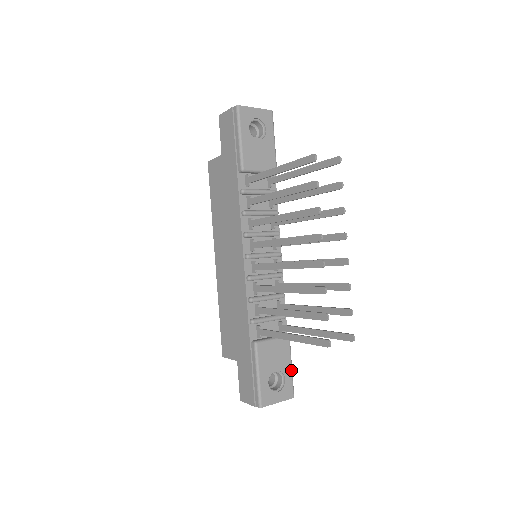
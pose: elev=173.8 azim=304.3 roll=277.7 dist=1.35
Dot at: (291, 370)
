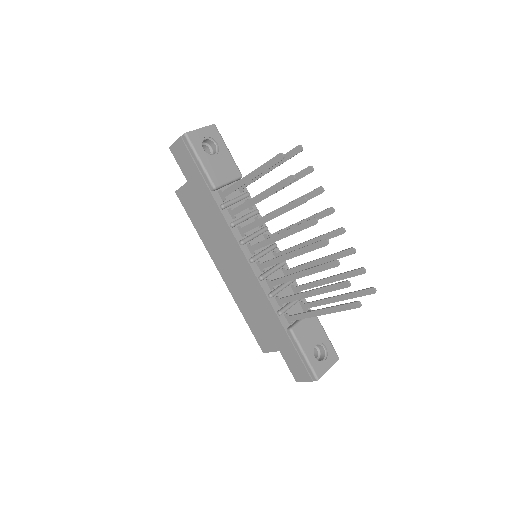
Dot at: (327, 337)
